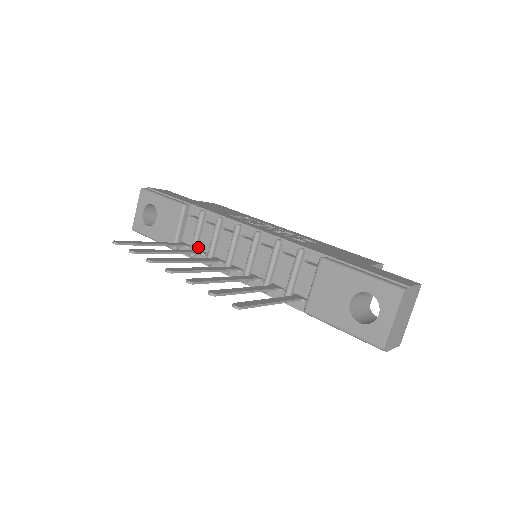
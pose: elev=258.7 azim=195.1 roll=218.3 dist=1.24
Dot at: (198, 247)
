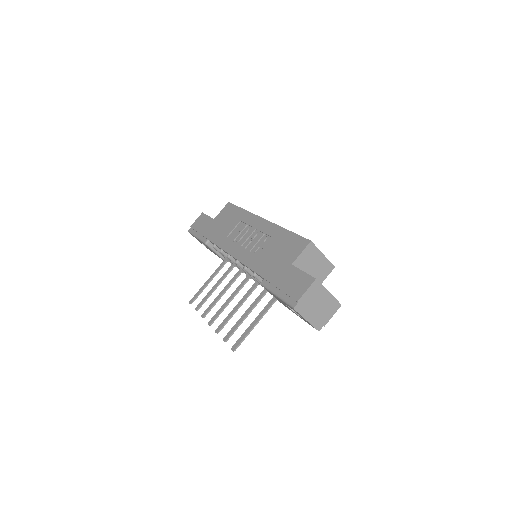
Dot at: occluded
